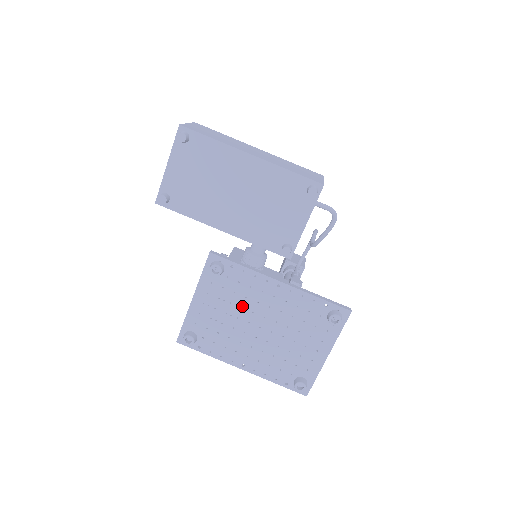
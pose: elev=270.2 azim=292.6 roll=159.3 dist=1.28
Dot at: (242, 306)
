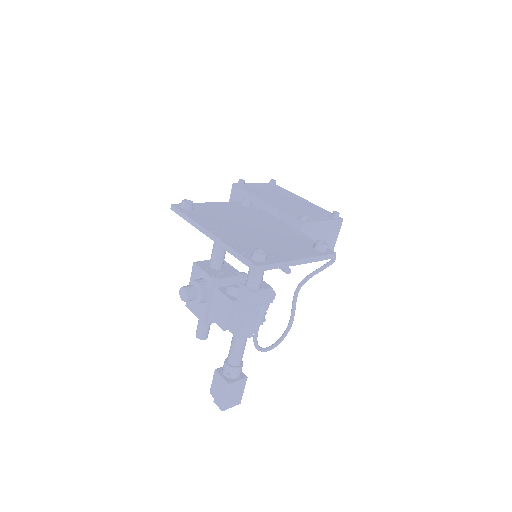
Dot at: (247, 218)
